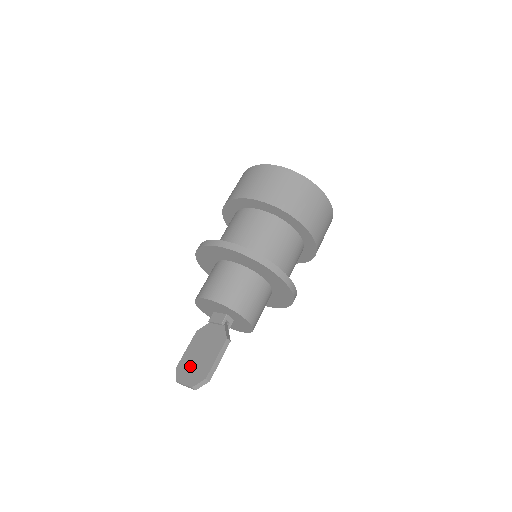
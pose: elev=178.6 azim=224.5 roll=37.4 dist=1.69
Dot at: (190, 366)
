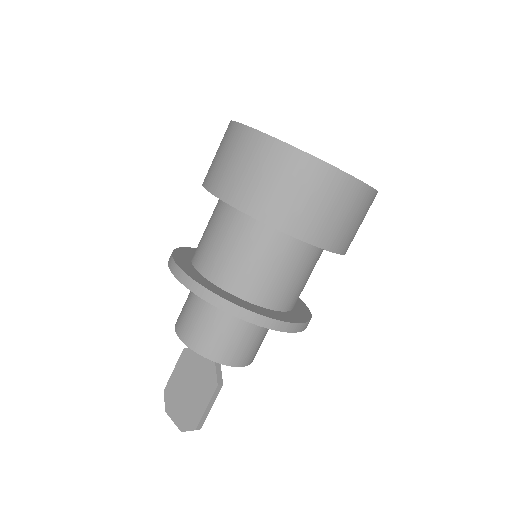
Dot at: (178, 400)
